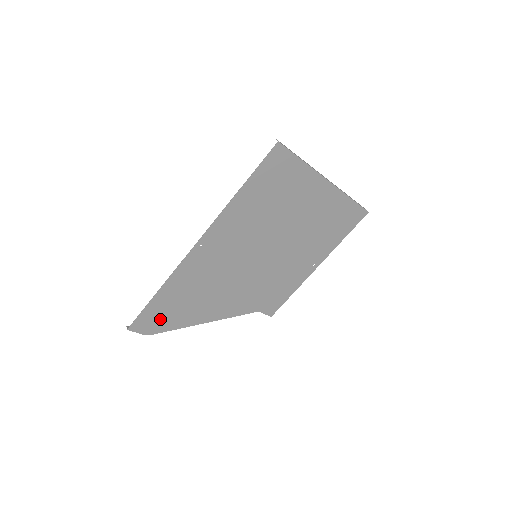
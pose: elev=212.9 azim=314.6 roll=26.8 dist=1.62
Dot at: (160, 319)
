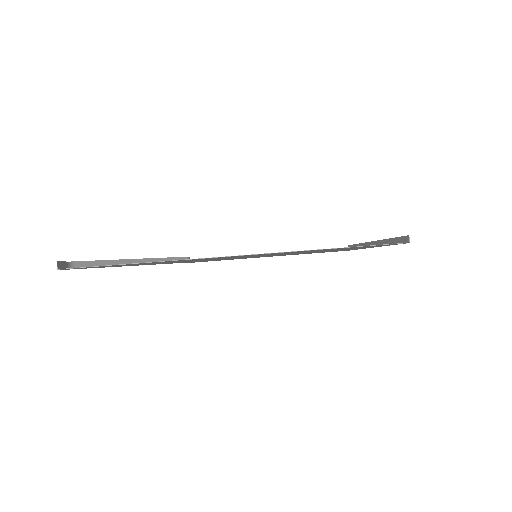
Dot at: occluded
